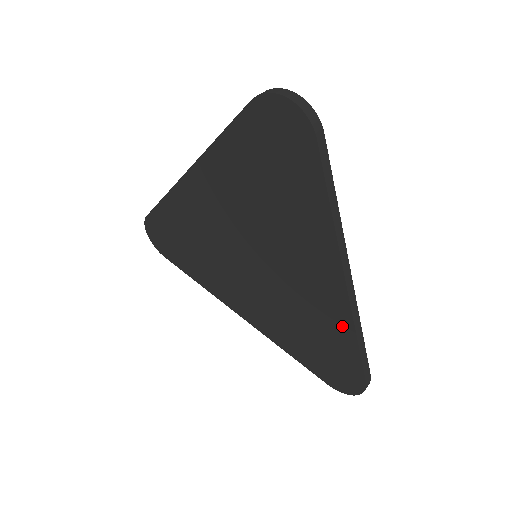
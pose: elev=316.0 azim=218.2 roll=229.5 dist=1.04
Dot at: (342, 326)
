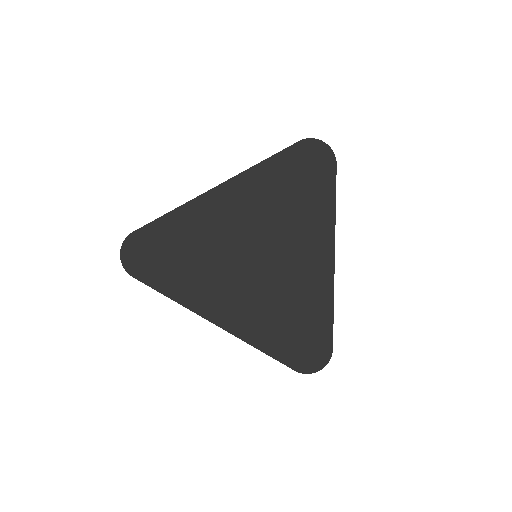
Dot at: (324, 298)
